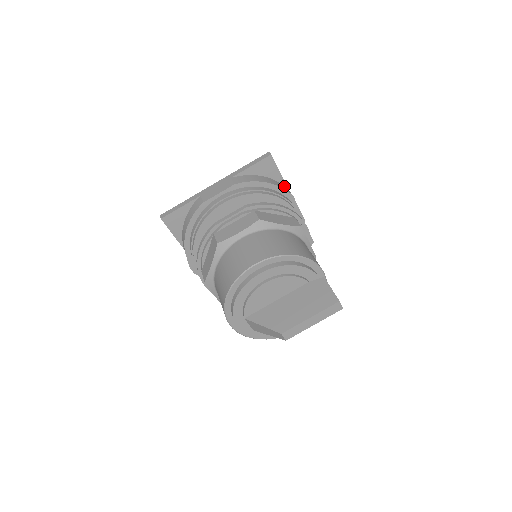
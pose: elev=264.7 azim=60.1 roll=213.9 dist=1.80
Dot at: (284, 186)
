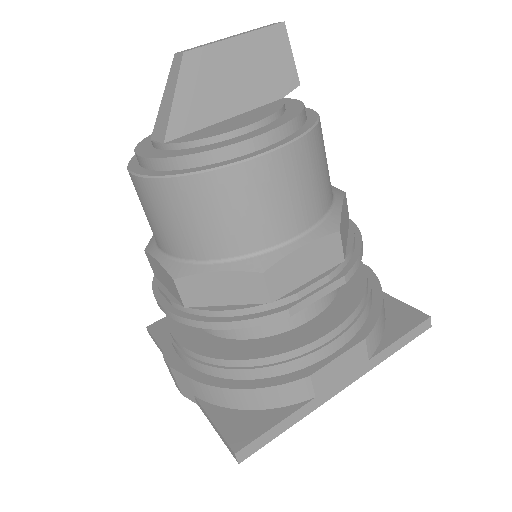
Dot at: occluded
